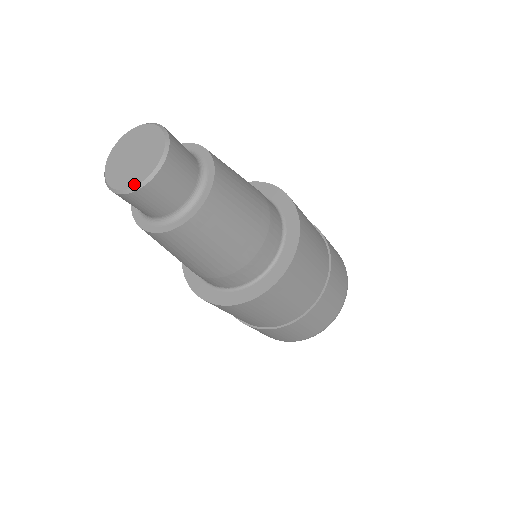
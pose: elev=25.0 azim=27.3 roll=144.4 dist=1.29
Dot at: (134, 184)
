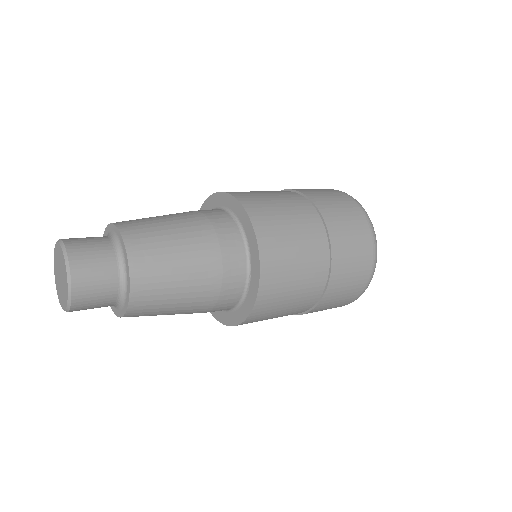
Dot at: (61, 305)
